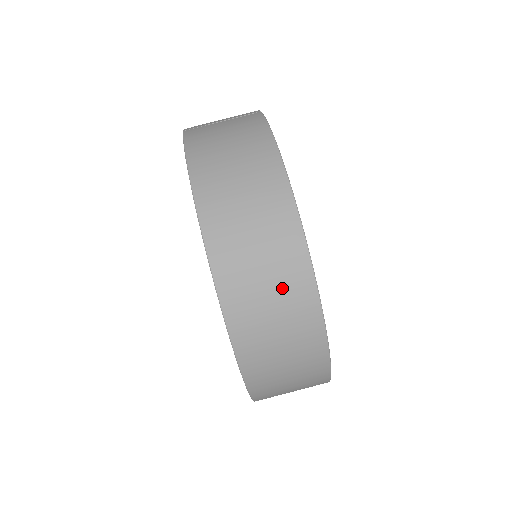
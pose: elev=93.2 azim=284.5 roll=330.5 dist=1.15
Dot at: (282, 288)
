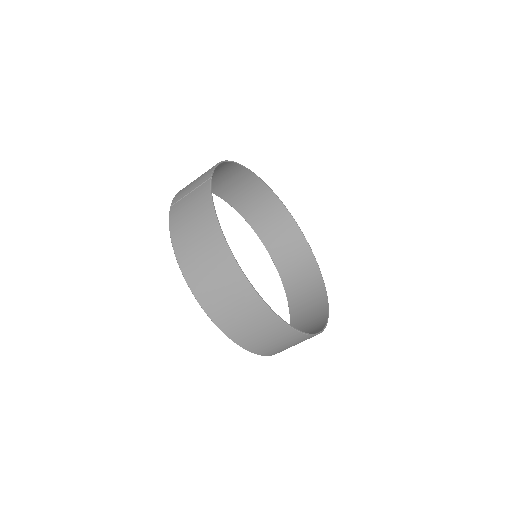
Dot at: (245, 309)
